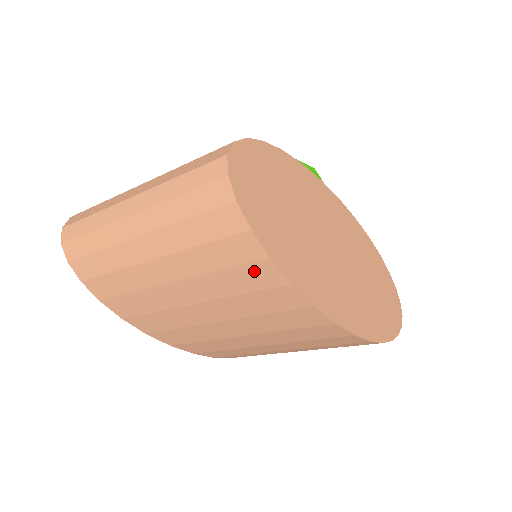
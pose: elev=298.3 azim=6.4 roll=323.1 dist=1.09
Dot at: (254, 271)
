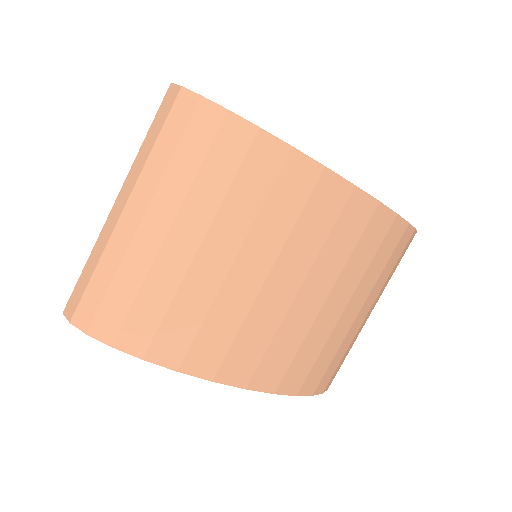
Dot at: (257, 158)
